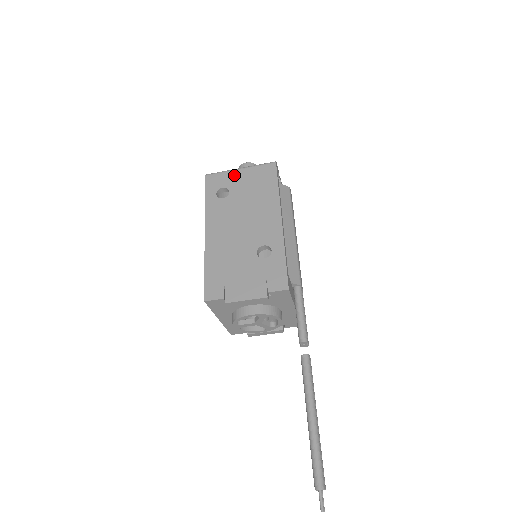
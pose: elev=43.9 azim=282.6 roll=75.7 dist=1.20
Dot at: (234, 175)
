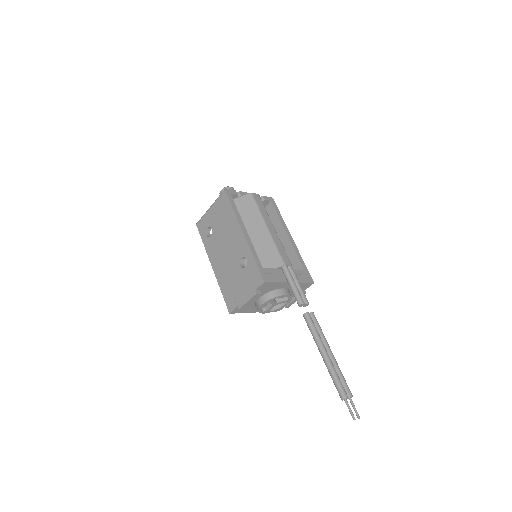
Dot at: (209, 215)
